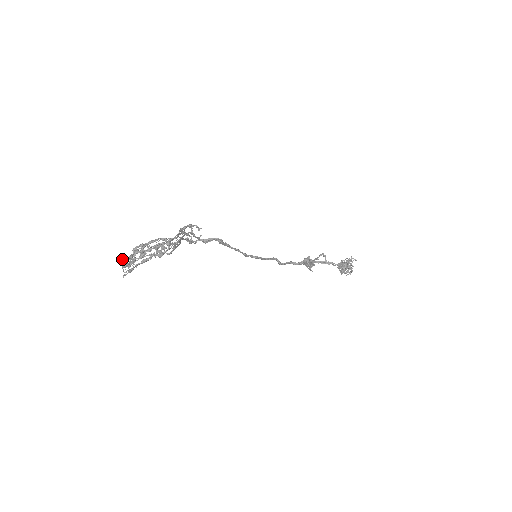
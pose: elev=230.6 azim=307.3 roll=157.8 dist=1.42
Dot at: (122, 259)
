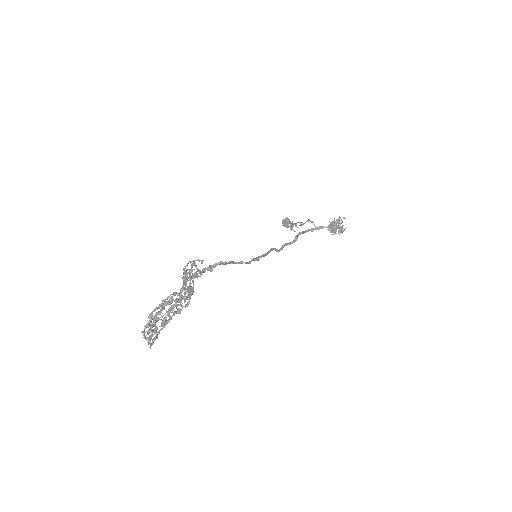
Dot at: (144, 333)
